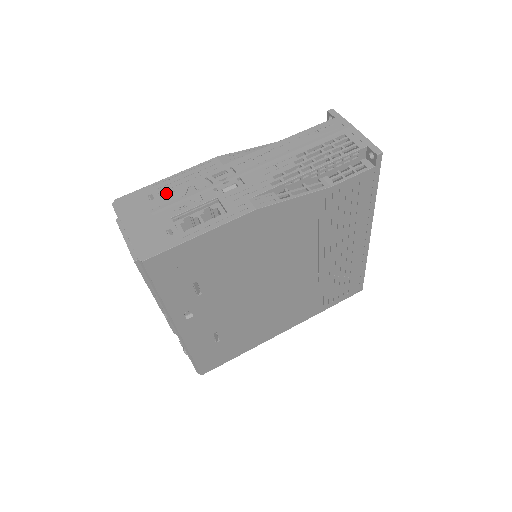
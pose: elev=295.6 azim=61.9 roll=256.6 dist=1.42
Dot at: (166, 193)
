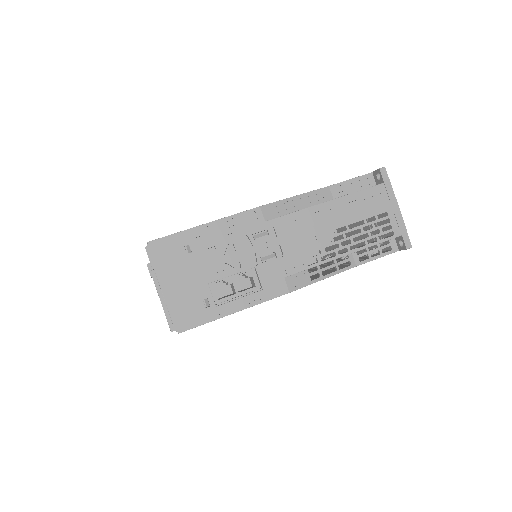
Dot at: (204, 247)
